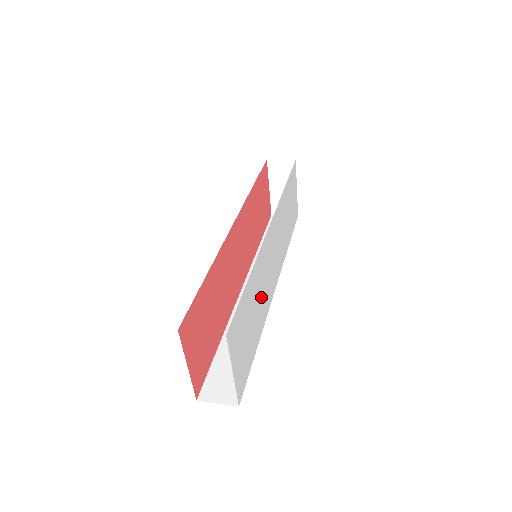
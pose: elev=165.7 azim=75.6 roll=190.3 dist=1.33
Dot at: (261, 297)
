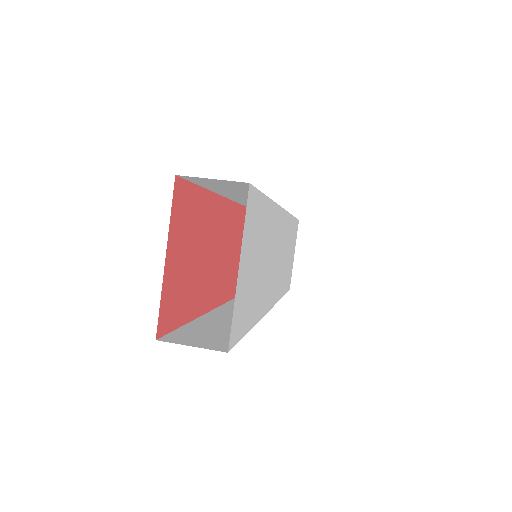
Dot at: (266, 269)
